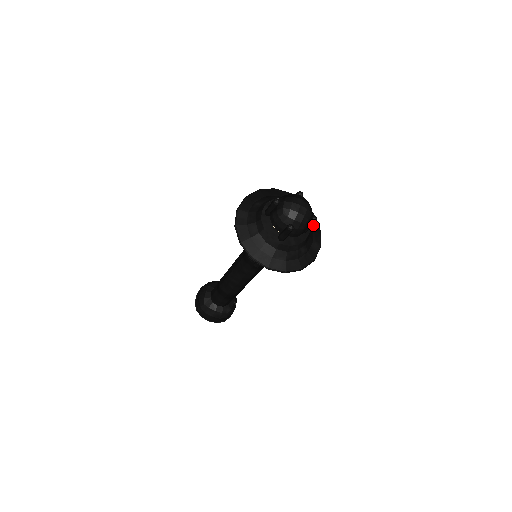
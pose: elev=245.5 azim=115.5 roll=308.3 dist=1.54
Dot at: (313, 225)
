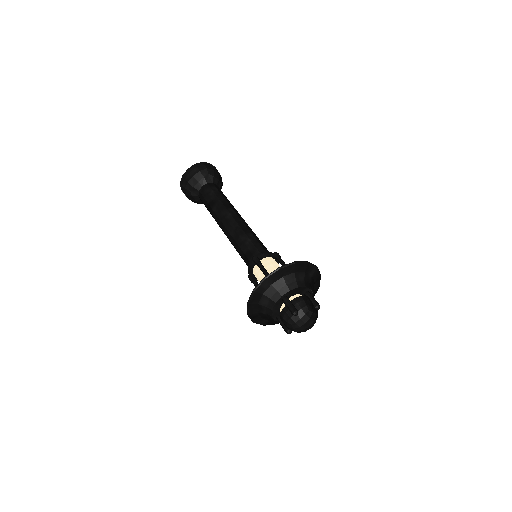
Dot at: occluded
